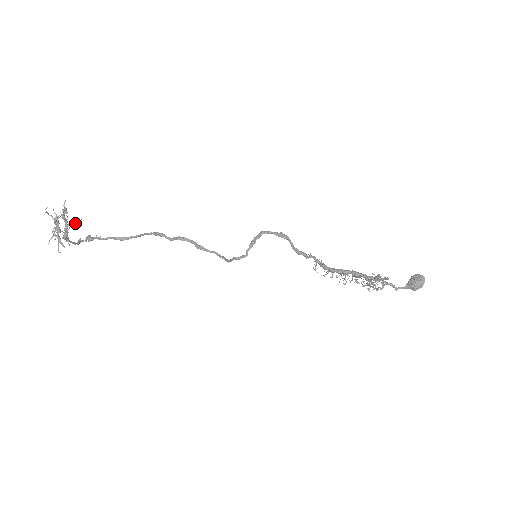
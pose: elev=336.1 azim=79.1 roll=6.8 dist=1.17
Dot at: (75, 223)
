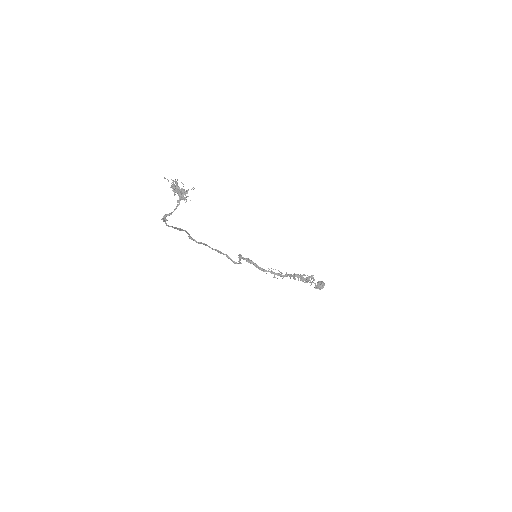
Dot at: (188, 190)
